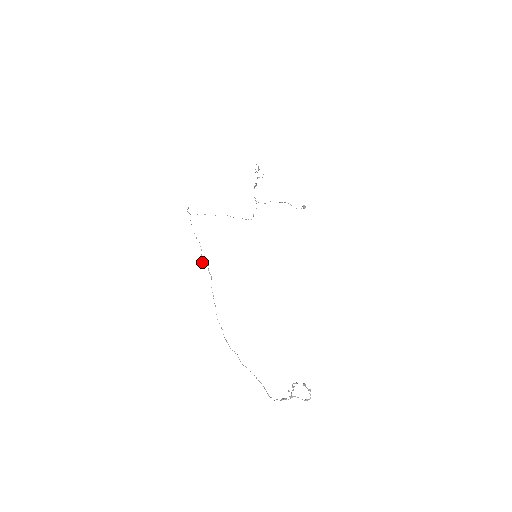
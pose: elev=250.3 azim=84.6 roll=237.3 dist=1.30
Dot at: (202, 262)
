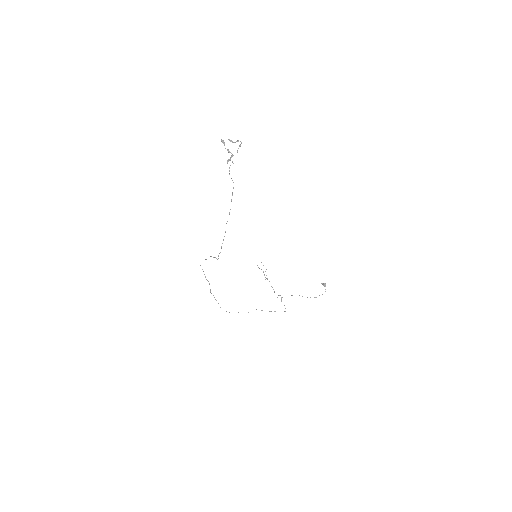
Dot at: (206, 259)
